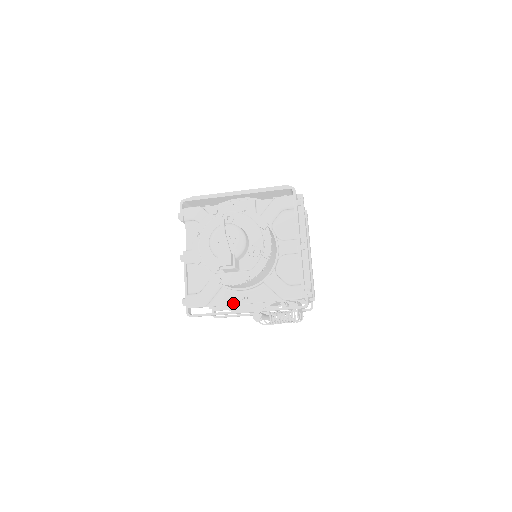
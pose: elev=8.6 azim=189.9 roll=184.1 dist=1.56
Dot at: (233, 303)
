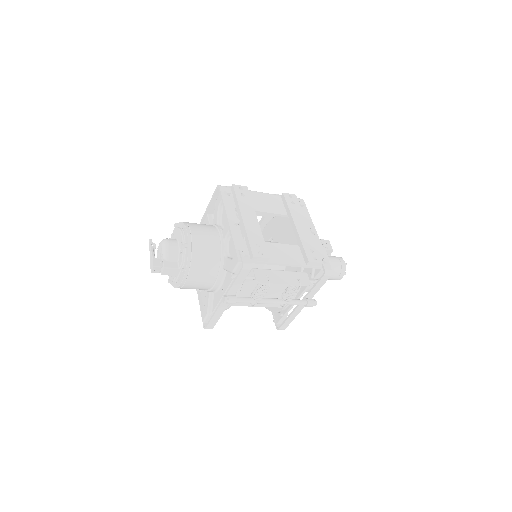
Dot at: (219, 300)
